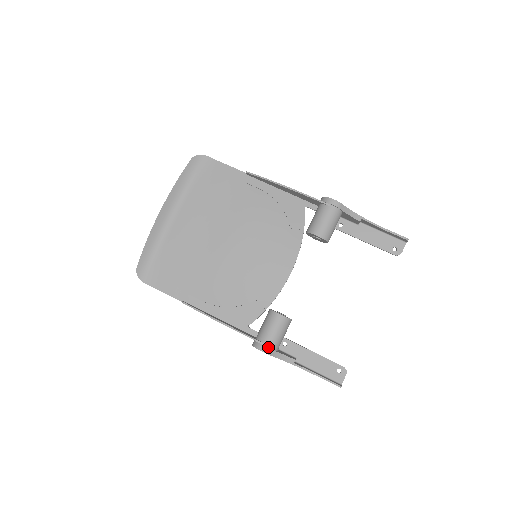
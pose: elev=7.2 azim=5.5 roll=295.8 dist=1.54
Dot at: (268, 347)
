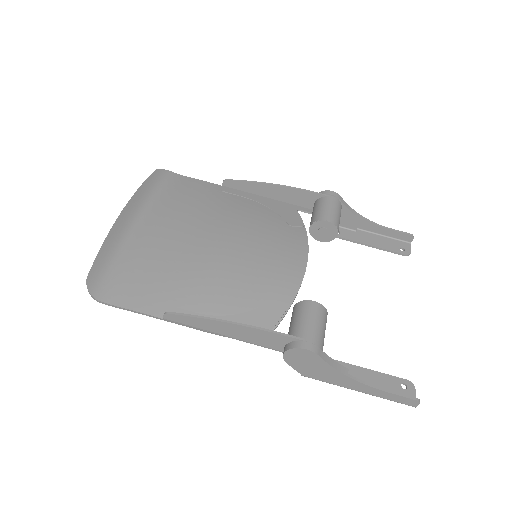
Dot at: (312, 343)
